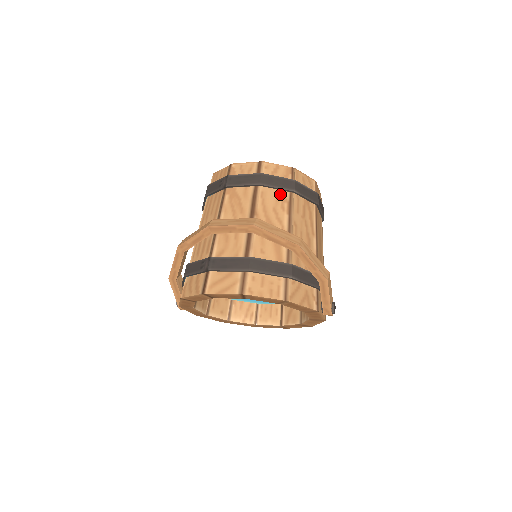
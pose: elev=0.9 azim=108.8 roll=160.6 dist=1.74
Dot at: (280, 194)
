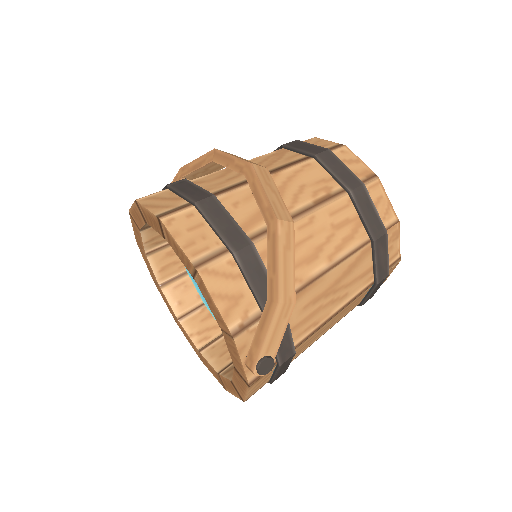
Dot at: (329, 181)
